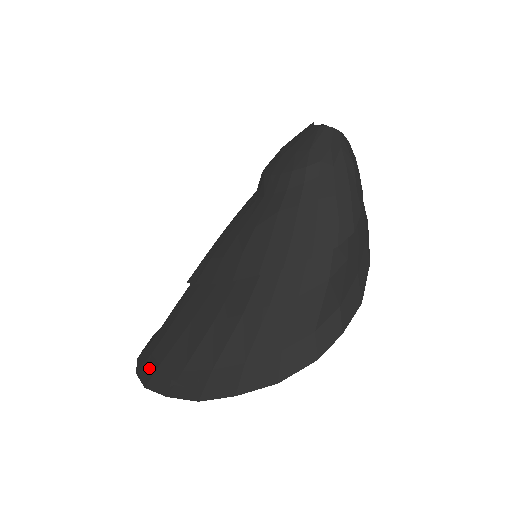
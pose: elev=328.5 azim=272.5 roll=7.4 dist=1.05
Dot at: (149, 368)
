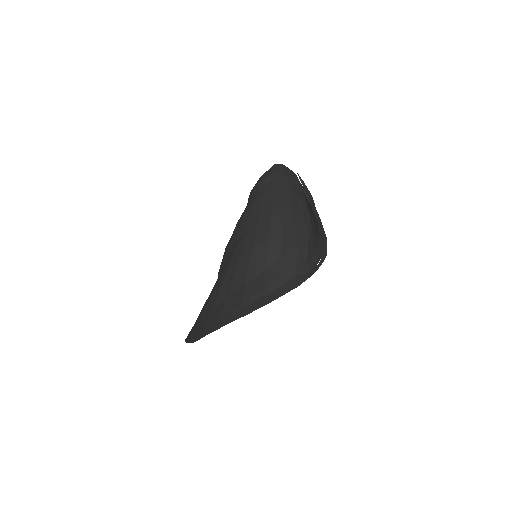
Dot at: occluded
